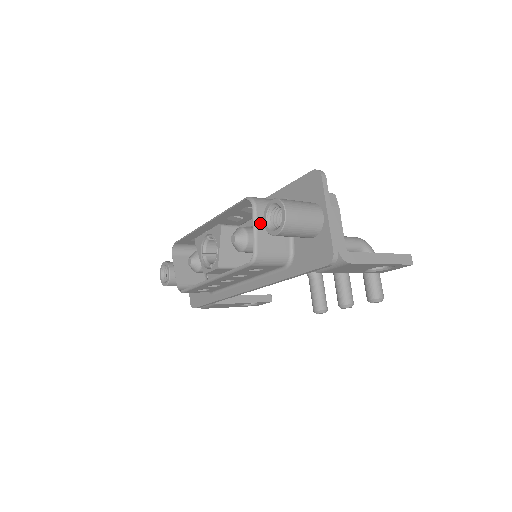
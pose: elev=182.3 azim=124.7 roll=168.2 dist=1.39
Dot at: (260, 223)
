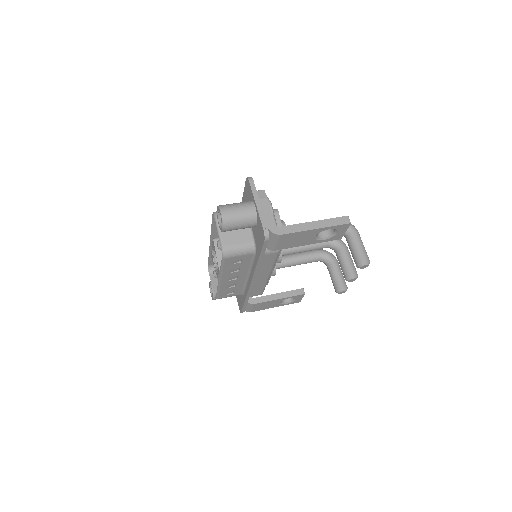
Dot at: occluded
